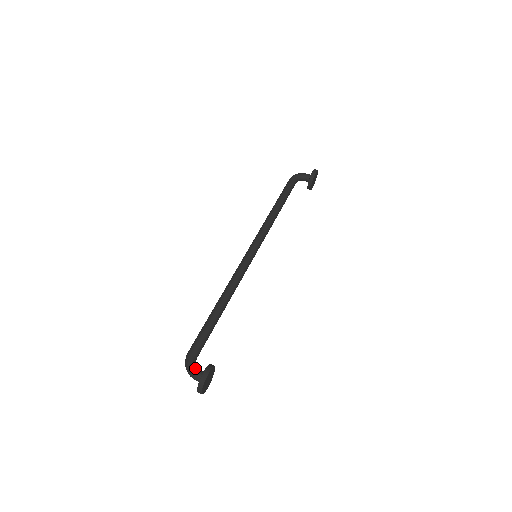
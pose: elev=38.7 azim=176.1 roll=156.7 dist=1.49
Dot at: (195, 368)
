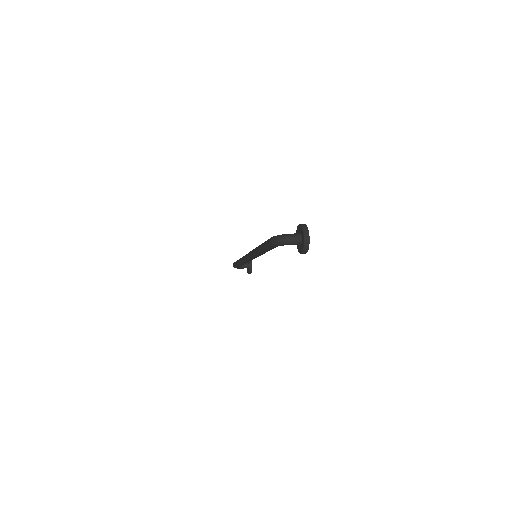
Dot at: (287, 234)
